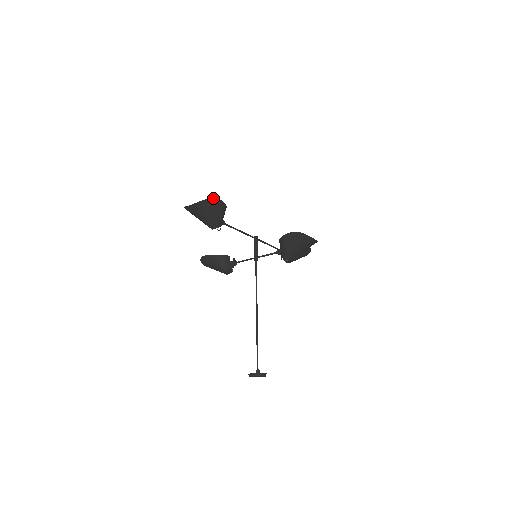
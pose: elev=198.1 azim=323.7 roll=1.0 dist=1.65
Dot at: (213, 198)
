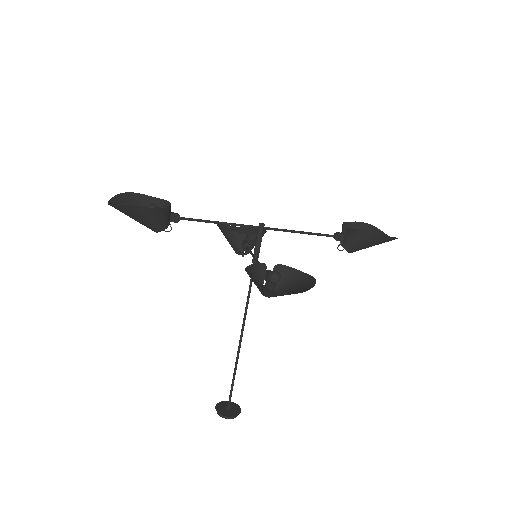
Dot at: (121, 204)
